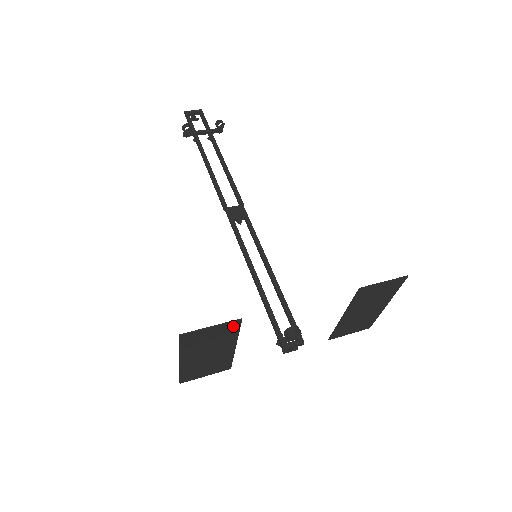
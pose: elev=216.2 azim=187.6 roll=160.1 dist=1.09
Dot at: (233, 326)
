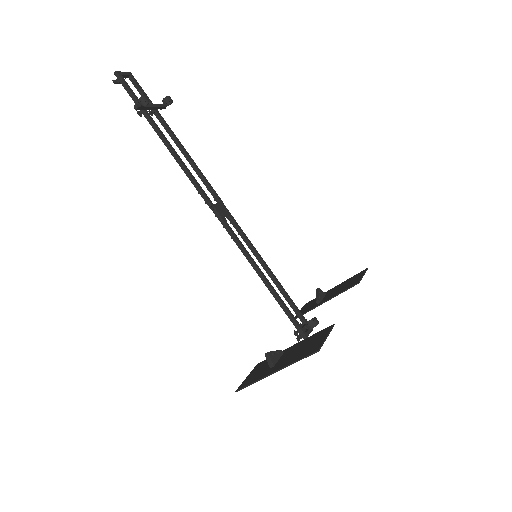
Dot at: (326, 331)
